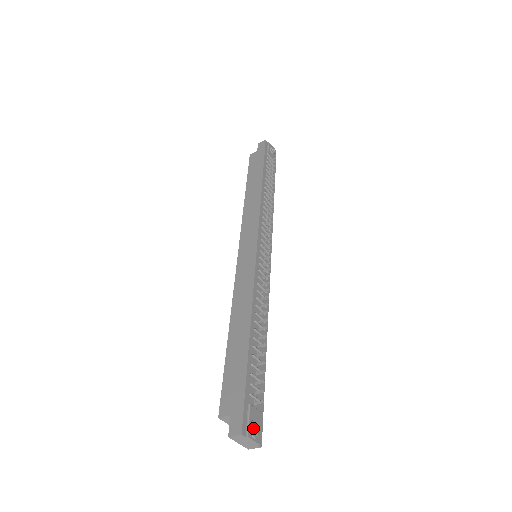
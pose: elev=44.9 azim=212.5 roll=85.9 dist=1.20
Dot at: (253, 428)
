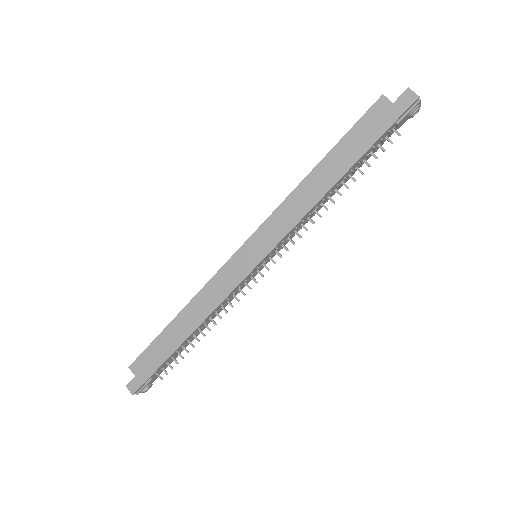
Dot at: (144, 391)
